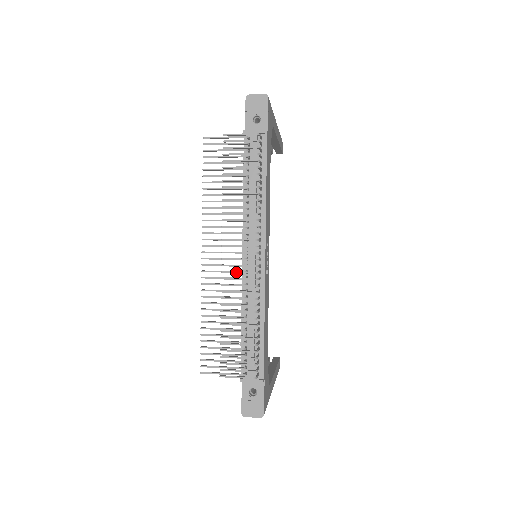
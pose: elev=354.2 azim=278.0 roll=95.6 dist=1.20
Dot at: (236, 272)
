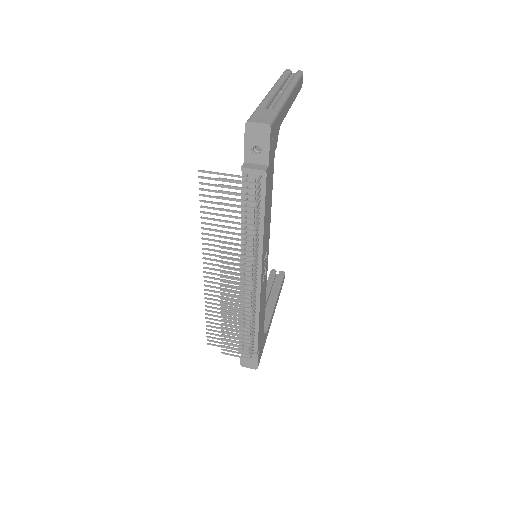
Dot at: occluded
